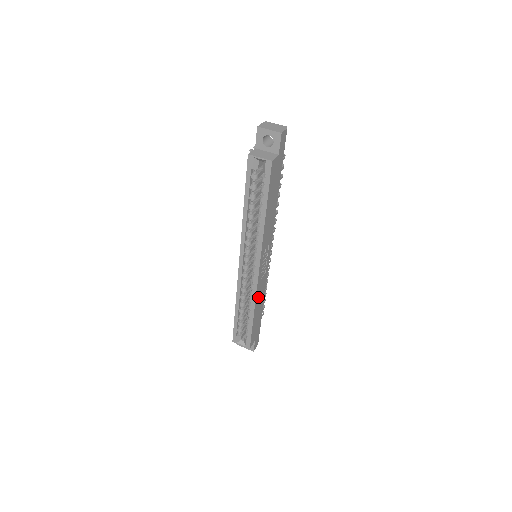
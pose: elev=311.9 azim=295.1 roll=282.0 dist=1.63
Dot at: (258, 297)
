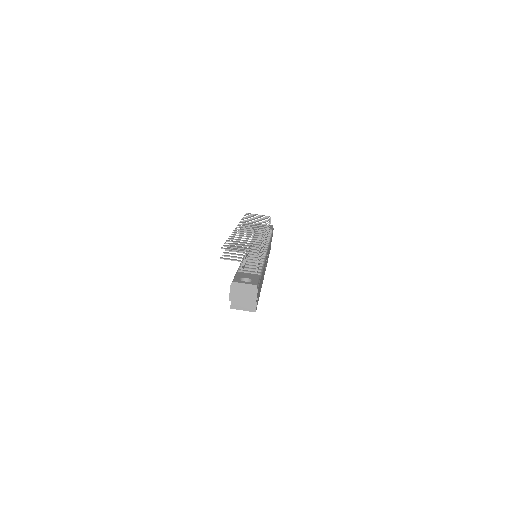
Dot at: occluded
